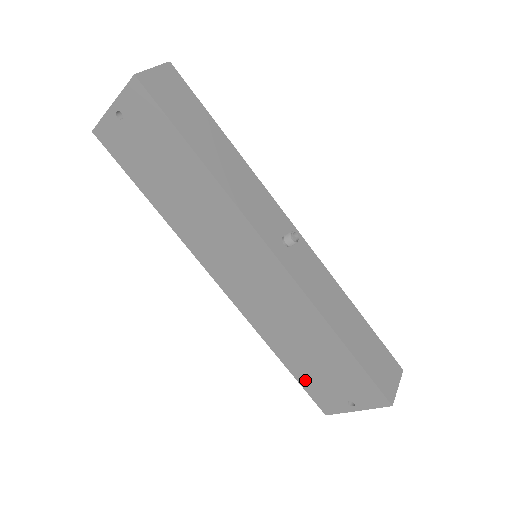
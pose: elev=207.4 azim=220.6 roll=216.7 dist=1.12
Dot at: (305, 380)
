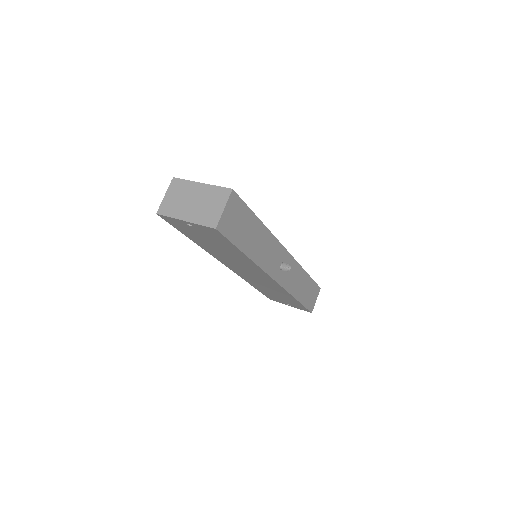
Dot at: (266, 294)
